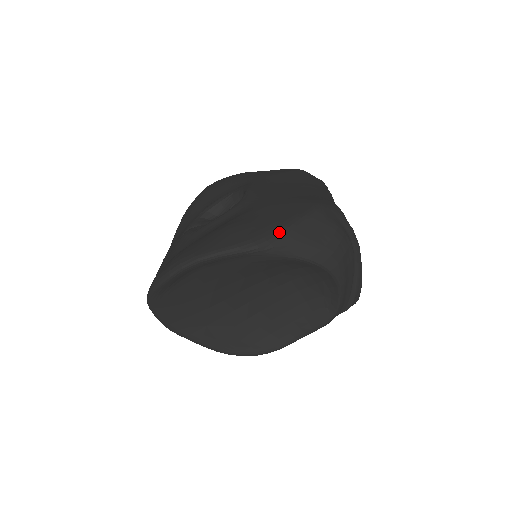
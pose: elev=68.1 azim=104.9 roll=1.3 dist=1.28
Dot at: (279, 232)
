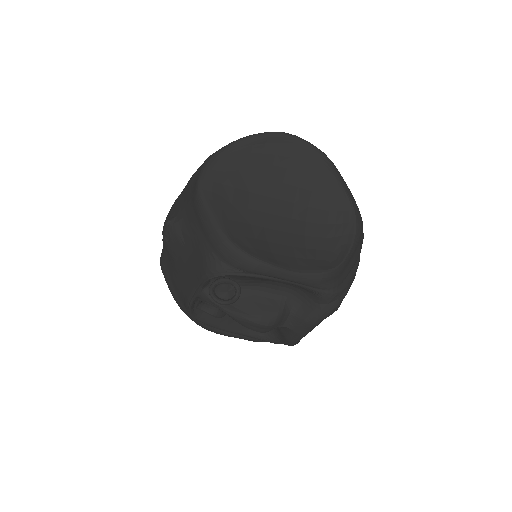
Dot at: occluded
